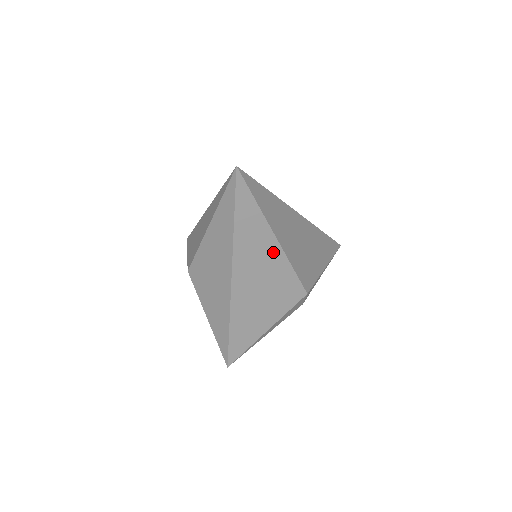
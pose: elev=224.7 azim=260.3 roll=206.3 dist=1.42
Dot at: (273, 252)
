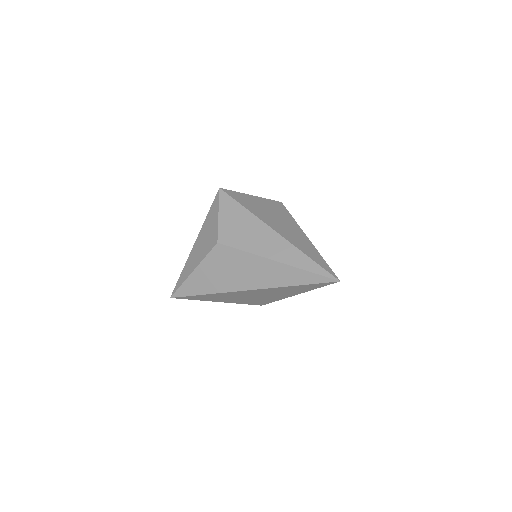
Dot at: (284, 296)
